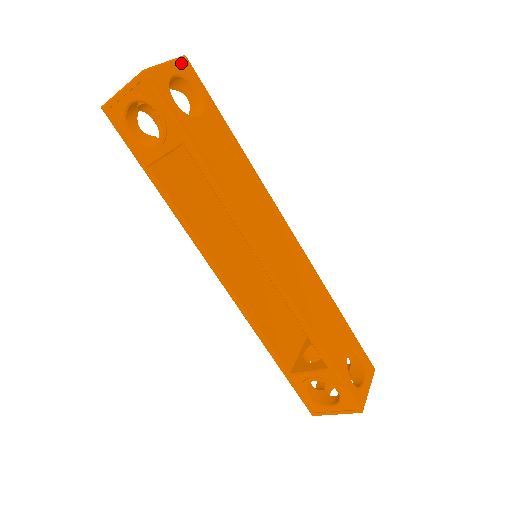
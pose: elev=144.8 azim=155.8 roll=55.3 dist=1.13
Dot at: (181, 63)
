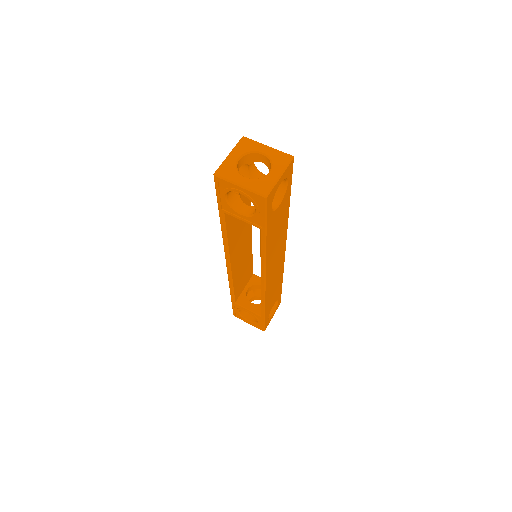
Dot at: (288, 168)
